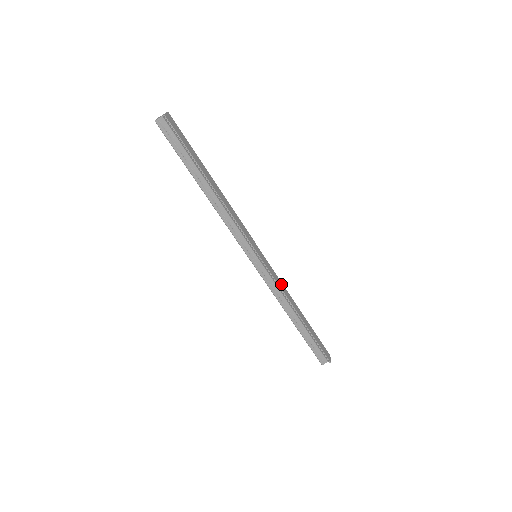
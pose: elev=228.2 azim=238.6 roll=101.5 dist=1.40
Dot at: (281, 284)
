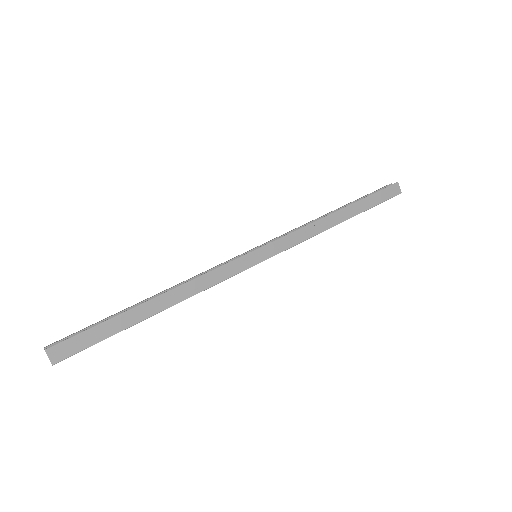
Dot at: (301, 233)
